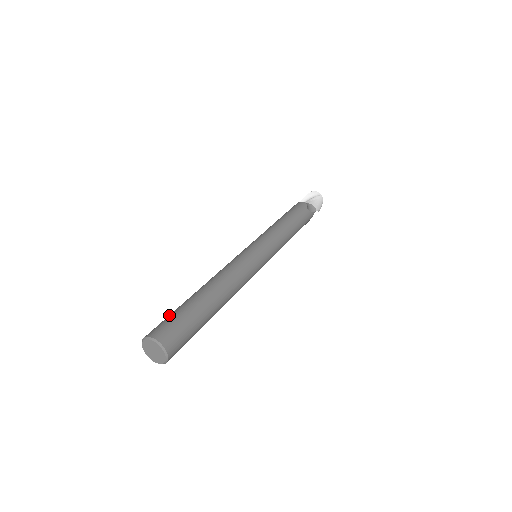
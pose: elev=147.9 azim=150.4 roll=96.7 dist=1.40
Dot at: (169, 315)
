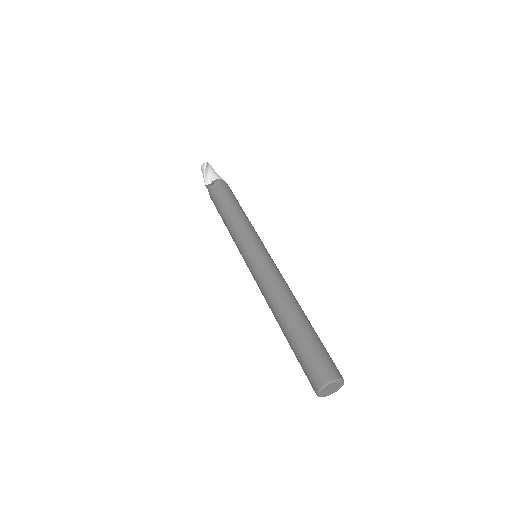
Dot at: (309, 352)
